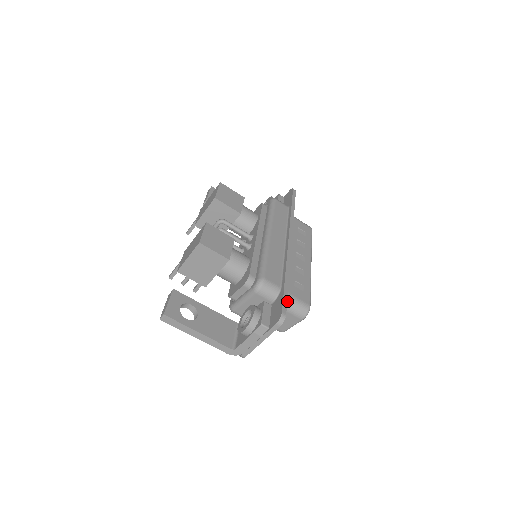
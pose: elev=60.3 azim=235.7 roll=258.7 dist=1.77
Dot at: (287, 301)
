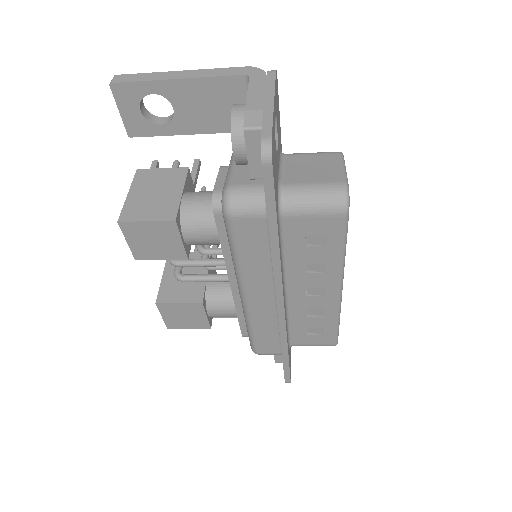
Dot at: occluded
